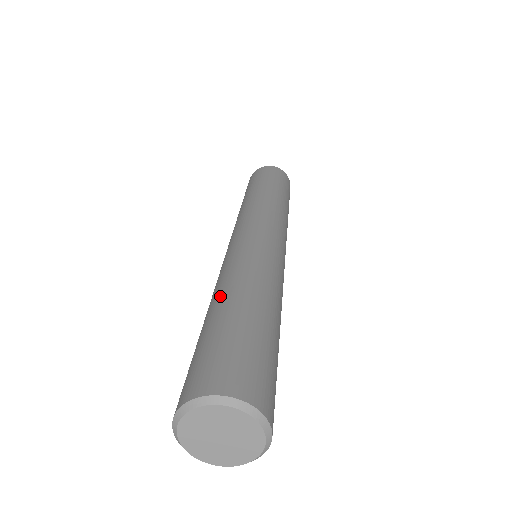
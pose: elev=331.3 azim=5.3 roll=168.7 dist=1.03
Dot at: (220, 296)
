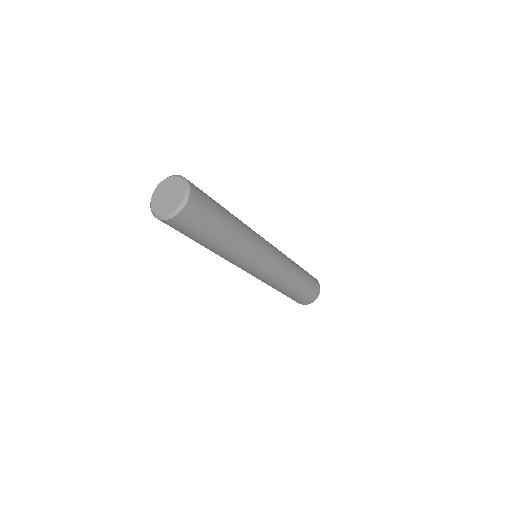
Dot at: occluded
